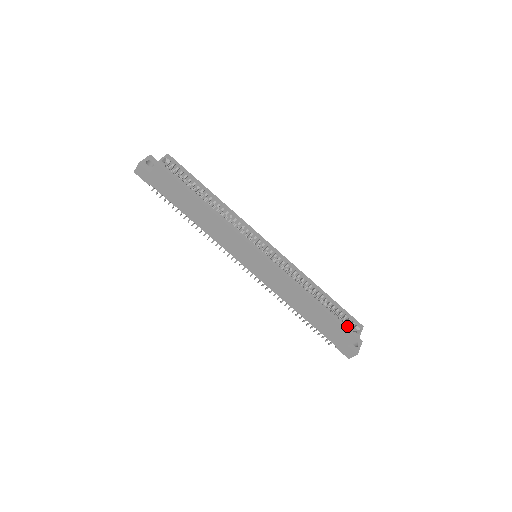
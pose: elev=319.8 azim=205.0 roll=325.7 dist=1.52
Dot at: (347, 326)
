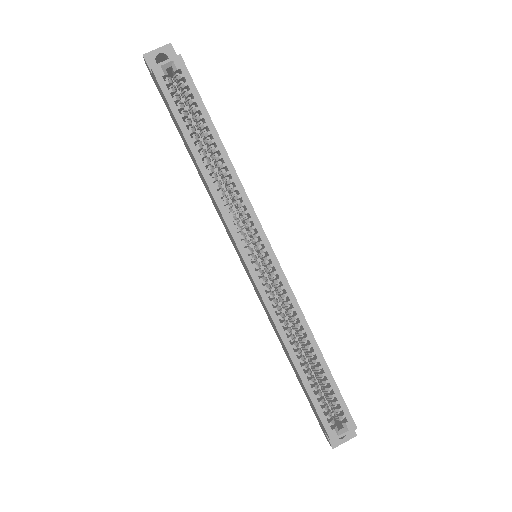
Dot at: (326, 417)
